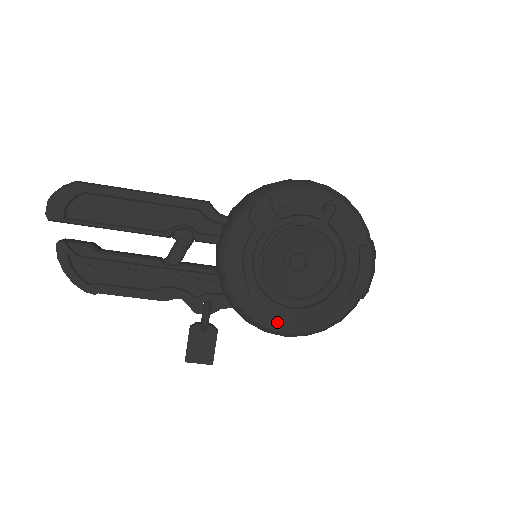
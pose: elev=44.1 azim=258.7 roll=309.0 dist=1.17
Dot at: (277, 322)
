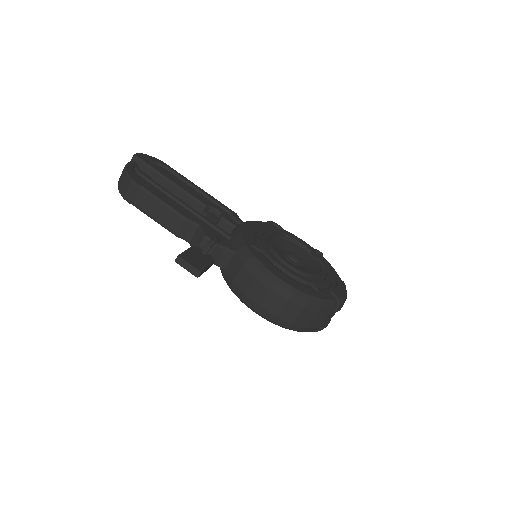
Dot at: (273, 269)
